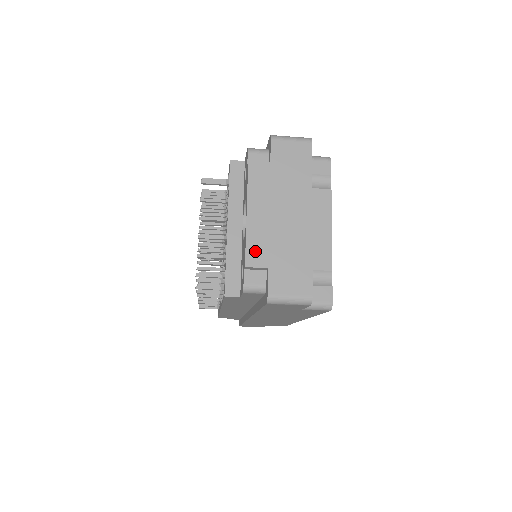
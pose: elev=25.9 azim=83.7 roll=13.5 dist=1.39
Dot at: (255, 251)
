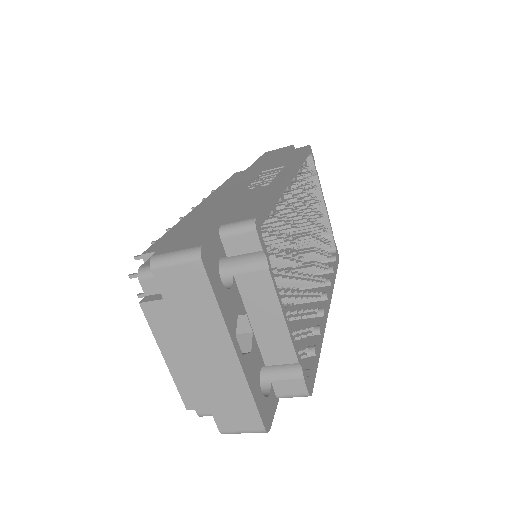
Dot at: (190, 395)
